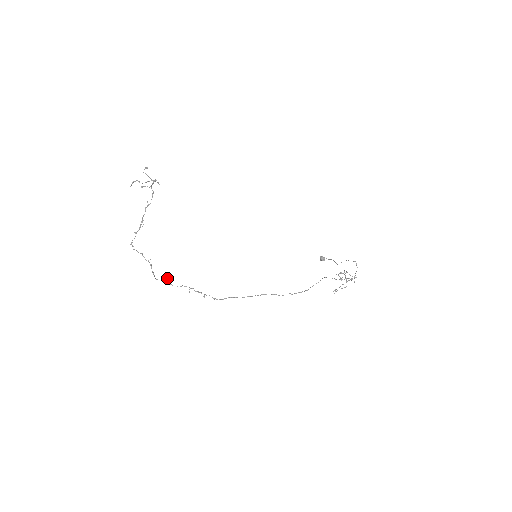
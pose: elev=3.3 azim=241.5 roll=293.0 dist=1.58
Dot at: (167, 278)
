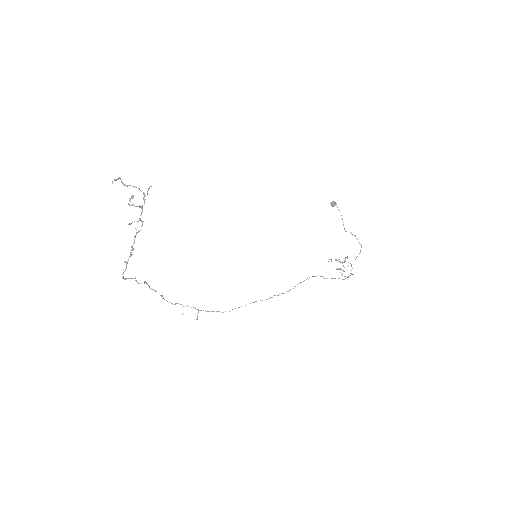
Dot at: occluded
